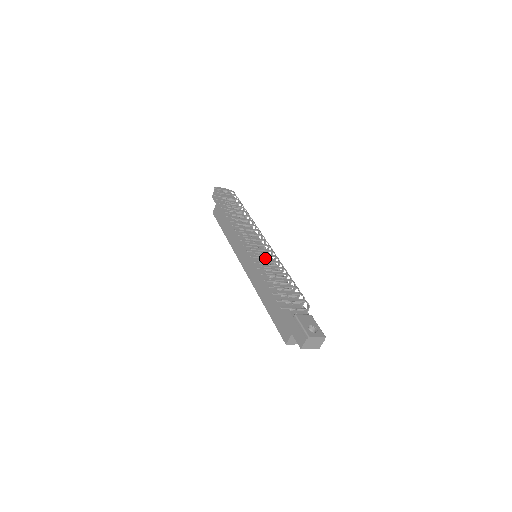
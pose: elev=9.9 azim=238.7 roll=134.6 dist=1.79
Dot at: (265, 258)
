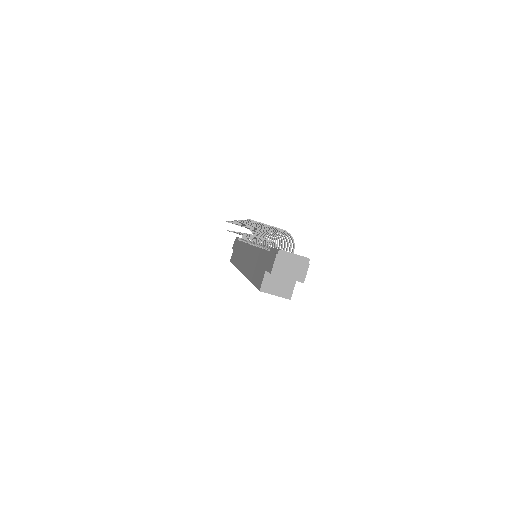
Dot at: occluded
